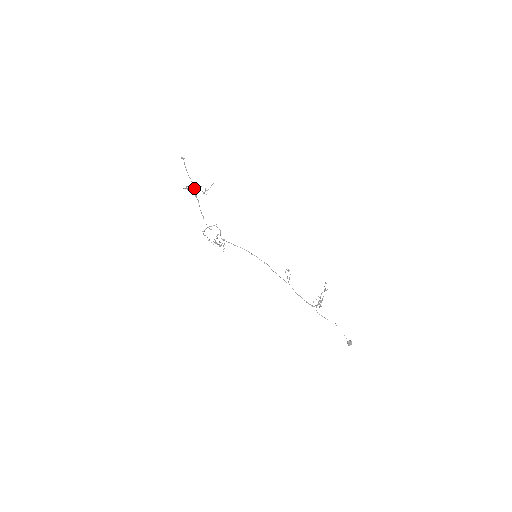
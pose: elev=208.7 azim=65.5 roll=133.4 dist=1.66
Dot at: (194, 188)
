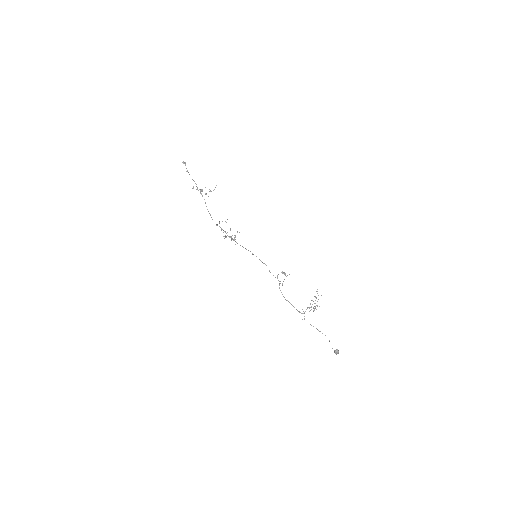
Dot at: (199, 189)
